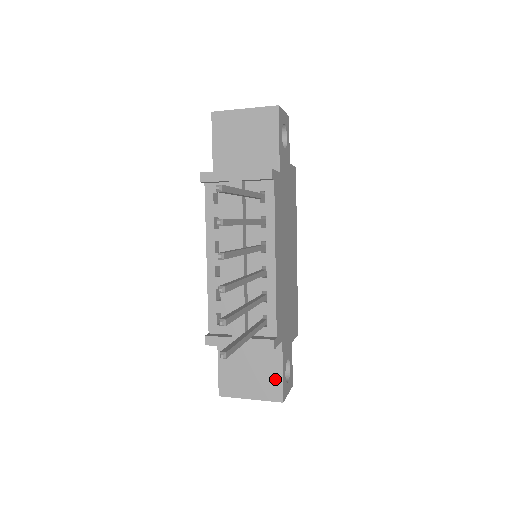
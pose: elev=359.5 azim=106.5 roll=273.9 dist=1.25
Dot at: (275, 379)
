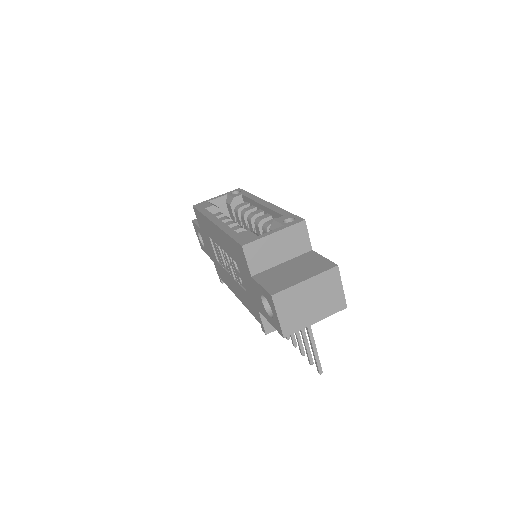
Dot at: occluded
